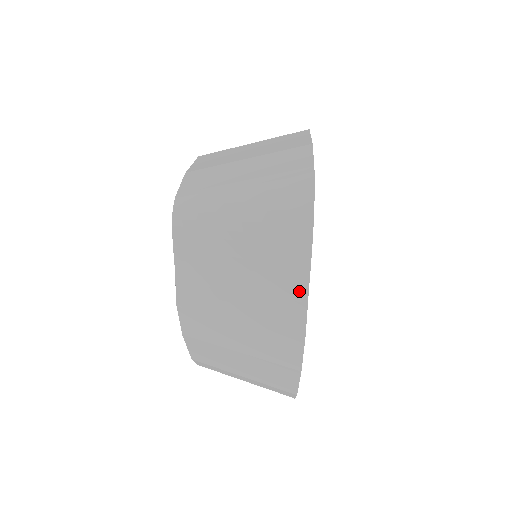
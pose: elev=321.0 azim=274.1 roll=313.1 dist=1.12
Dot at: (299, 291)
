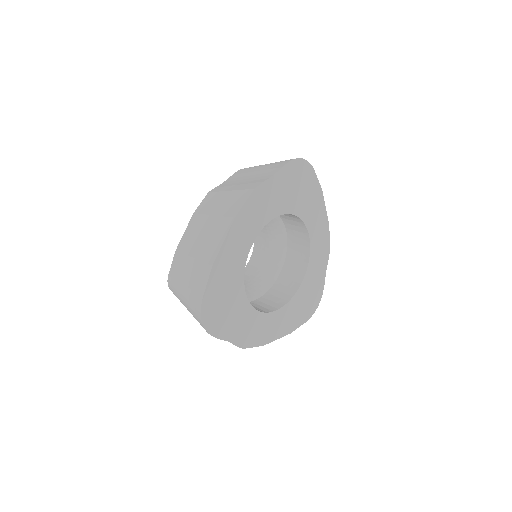
Dot at: (269, 176)
